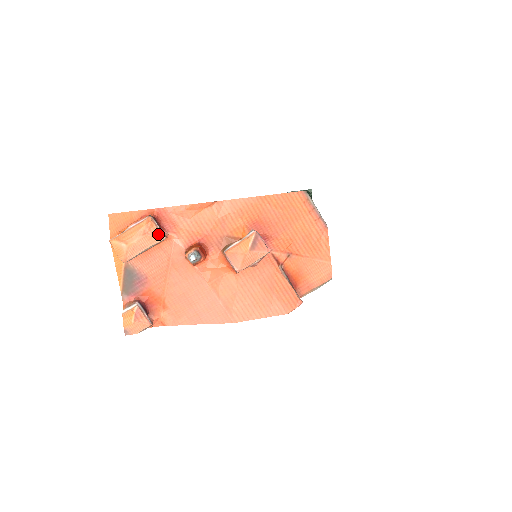
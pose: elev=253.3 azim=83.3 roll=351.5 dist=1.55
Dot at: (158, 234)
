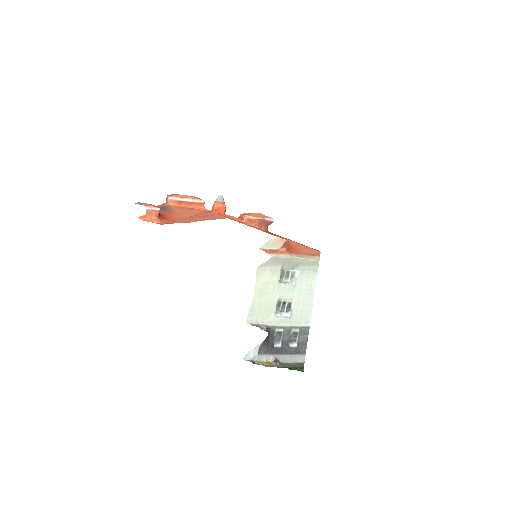
Dot at: (201, 199)
